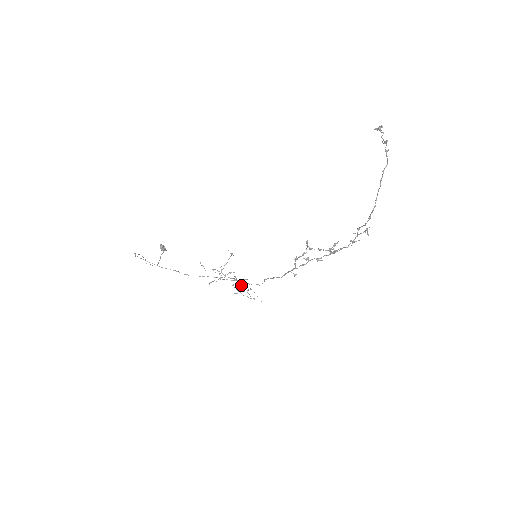
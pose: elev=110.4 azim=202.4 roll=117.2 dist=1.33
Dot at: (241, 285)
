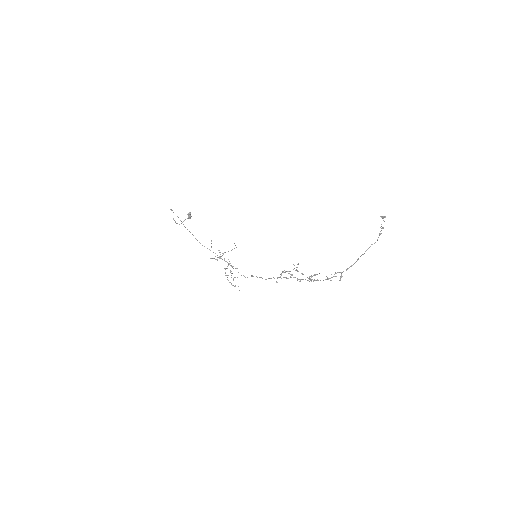
Dot at: occluded
